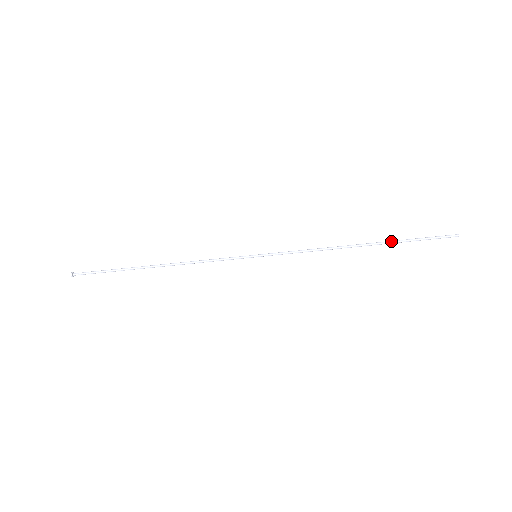
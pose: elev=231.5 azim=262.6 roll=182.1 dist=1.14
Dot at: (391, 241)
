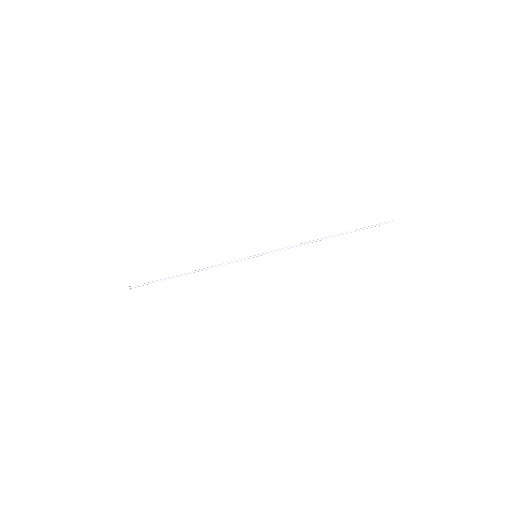
Dot at: (348, 232)
